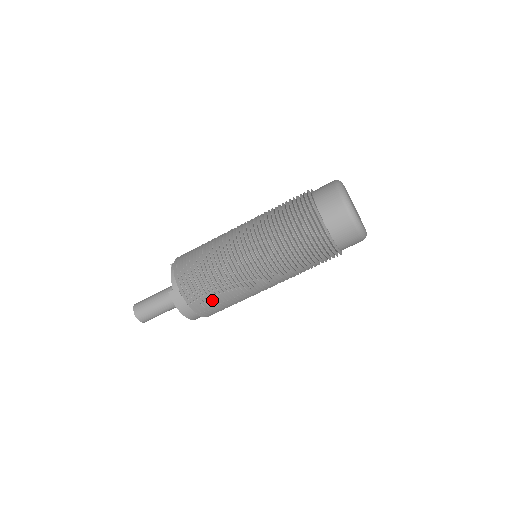
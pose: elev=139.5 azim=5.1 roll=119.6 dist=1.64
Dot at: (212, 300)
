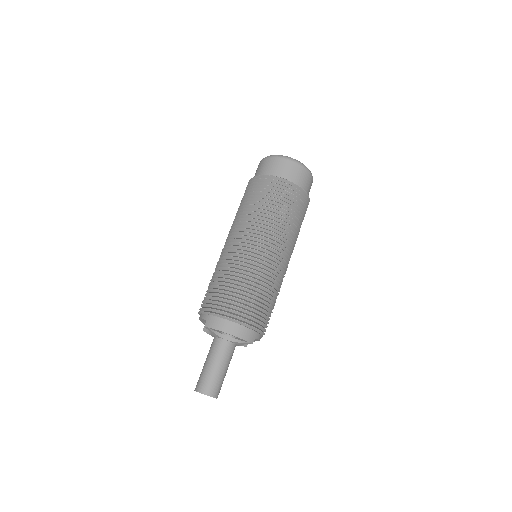
Dot at: (241, 296)
